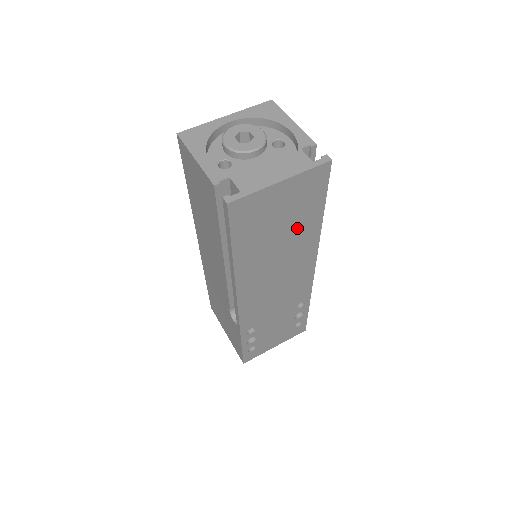
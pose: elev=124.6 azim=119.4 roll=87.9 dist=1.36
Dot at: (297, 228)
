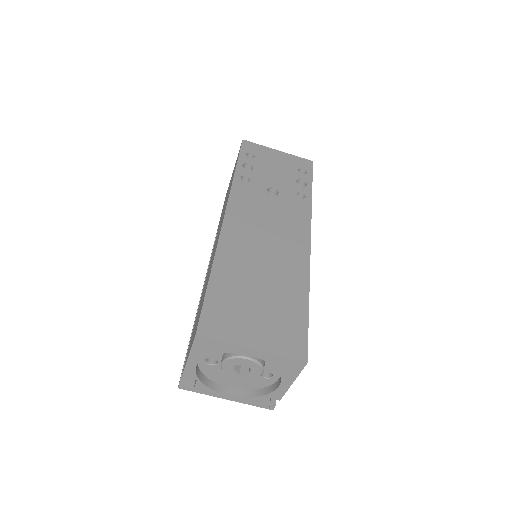
Dot at: occluded
